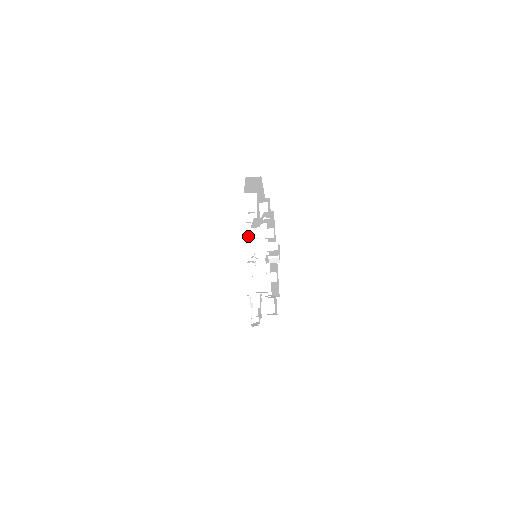
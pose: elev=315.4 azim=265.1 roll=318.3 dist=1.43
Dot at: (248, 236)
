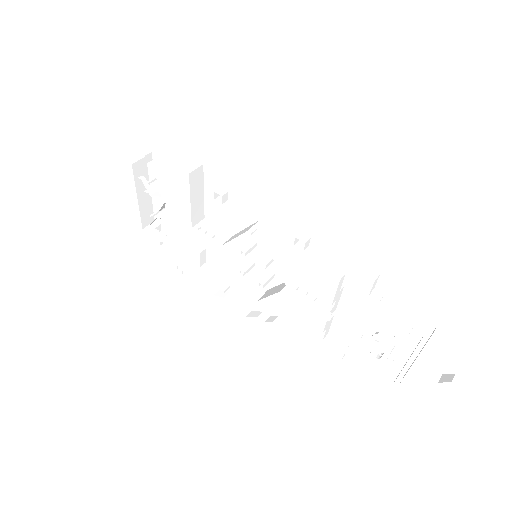
Dot at: (271, 255)
